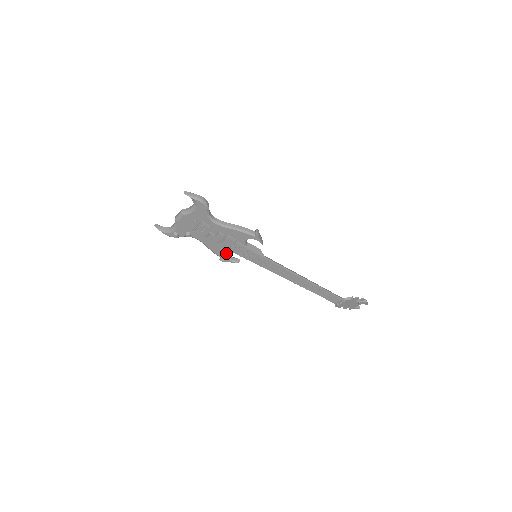
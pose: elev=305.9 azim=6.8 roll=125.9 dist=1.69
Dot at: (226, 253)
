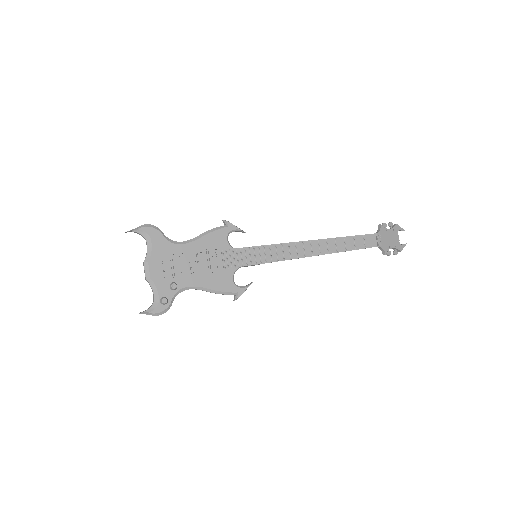
Dot at: (229, 280)
